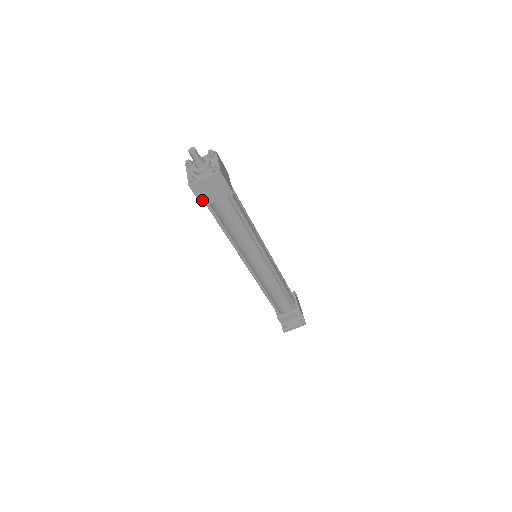
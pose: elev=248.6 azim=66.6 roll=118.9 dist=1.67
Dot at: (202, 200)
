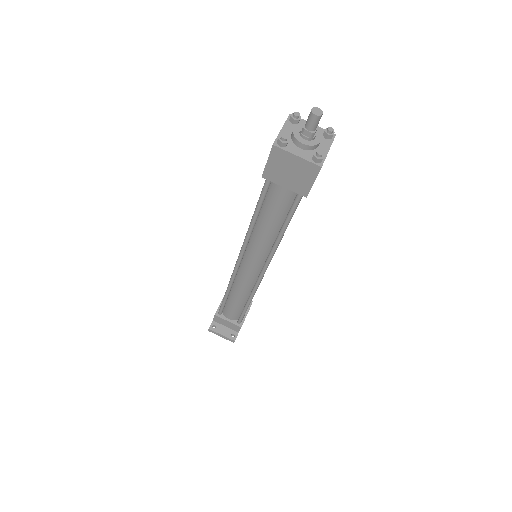
Dot at: (269, 171)
